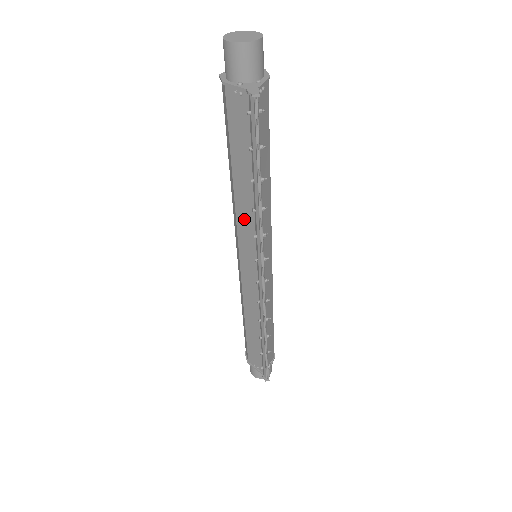
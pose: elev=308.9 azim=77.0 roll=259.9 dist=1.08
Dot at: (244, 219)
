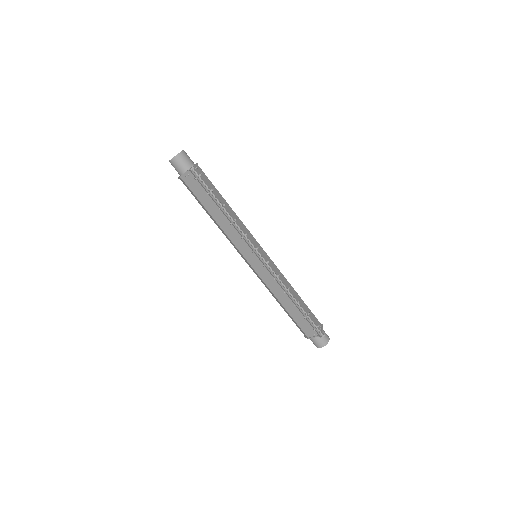
Dot at: (232, 235)
